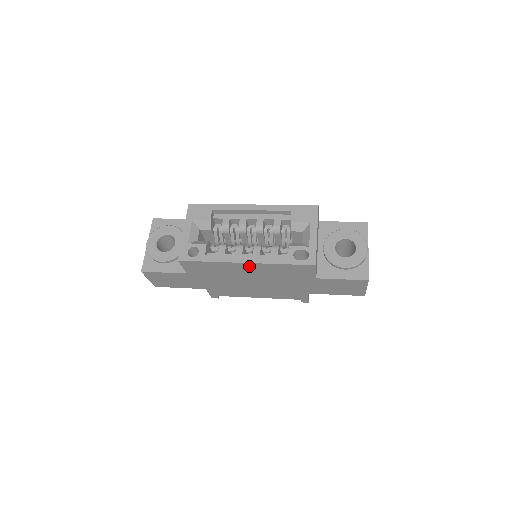
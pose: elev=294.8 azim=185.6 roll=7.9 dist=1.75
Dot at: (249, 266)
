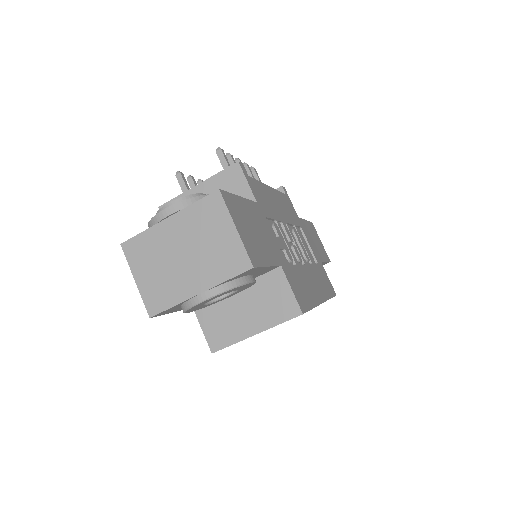
Dot at: occluded
